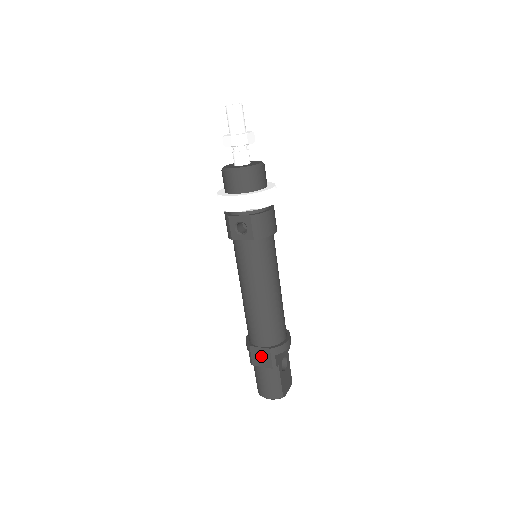
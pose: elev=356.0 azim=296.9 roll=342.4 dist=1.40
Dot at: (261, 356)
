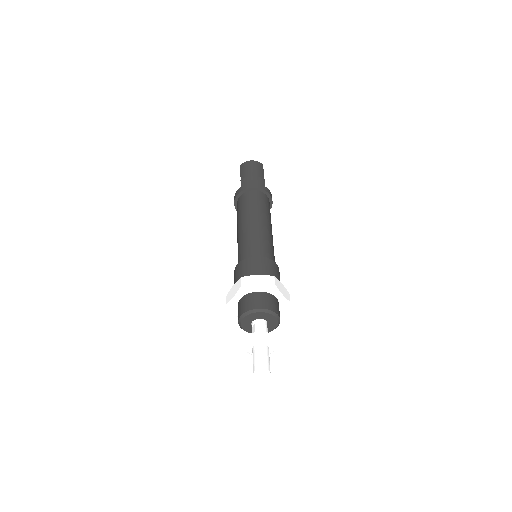
Dot at: occluded
